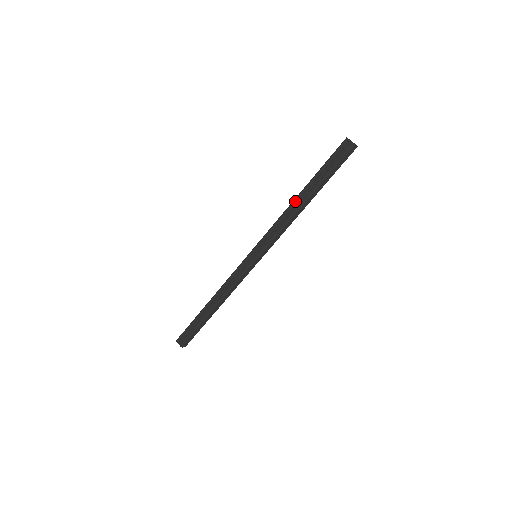
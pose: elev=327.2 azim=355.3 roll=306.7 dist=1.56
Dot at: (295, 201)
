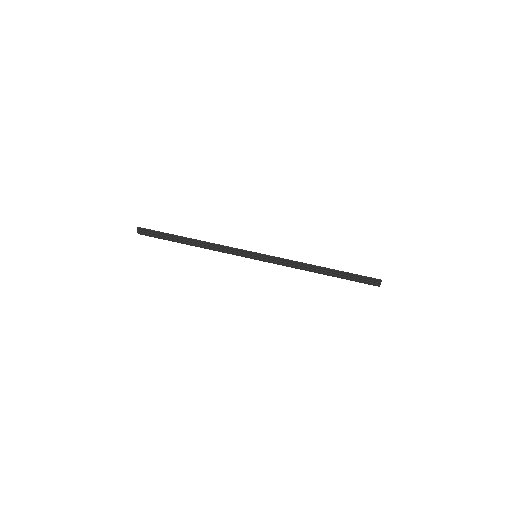
Dot at: (316, 267)
